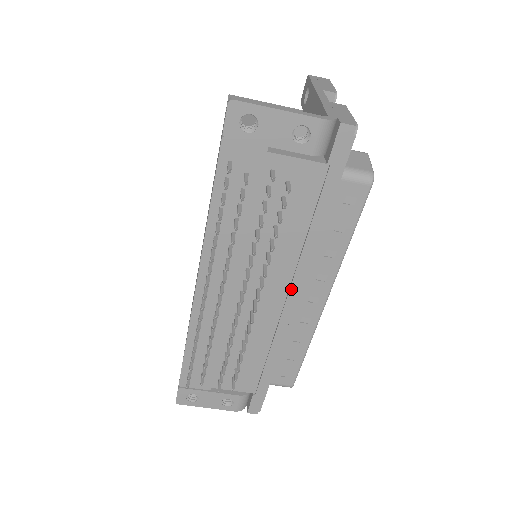
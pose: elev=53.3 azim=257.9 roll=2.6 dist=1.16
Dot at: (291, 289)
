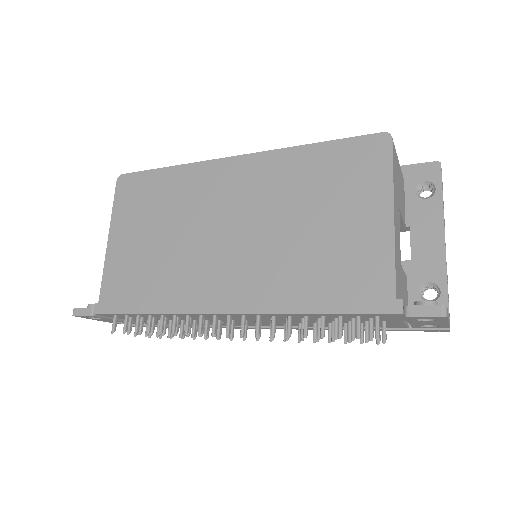
Dot at: (278, 328)
